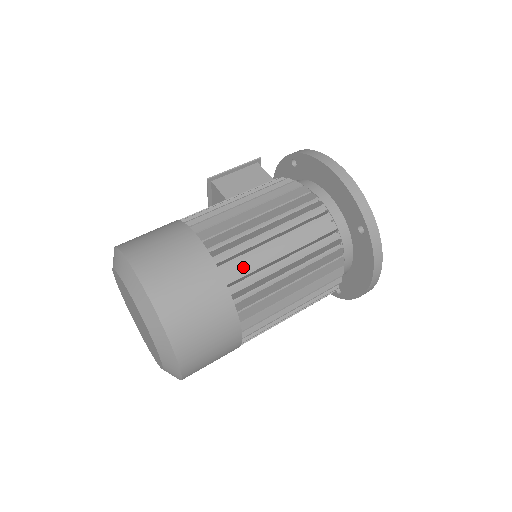
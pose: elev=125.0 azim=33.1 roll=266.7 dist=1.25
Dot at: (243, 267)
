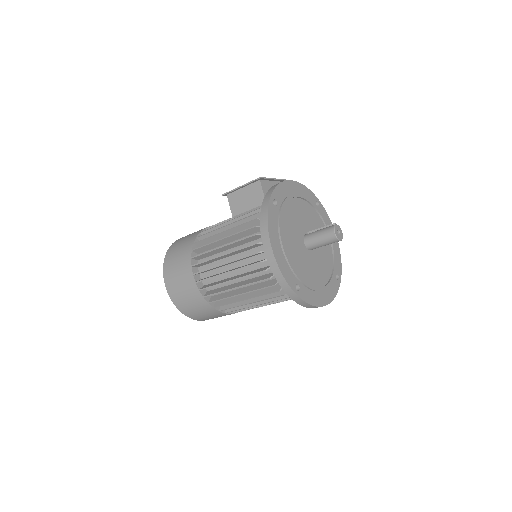
Dot at: occluded
